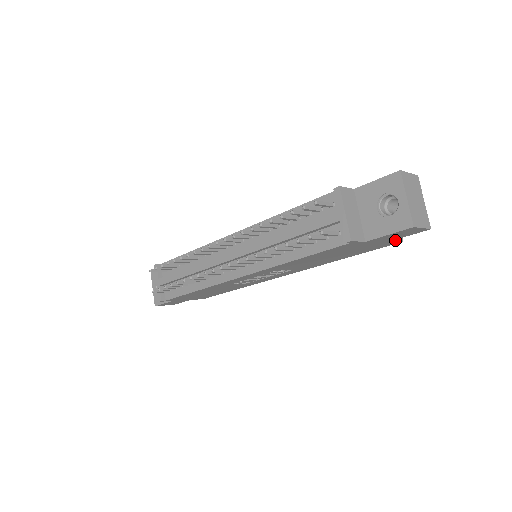
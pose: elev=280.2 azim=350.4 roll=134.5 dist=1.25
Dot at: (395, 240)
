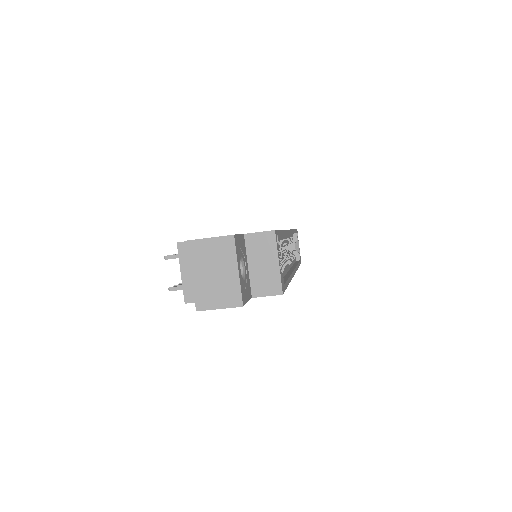
Dot at: (262, 295)
